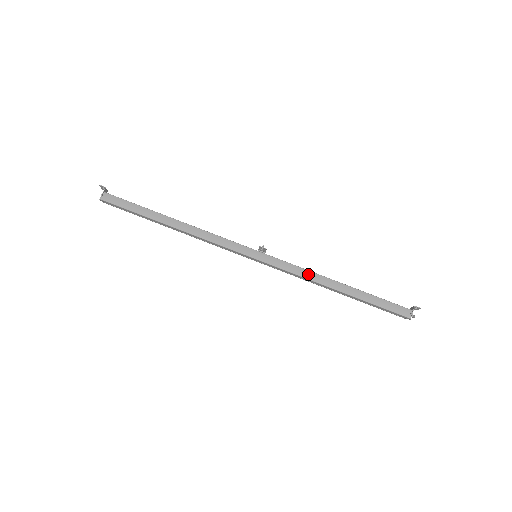
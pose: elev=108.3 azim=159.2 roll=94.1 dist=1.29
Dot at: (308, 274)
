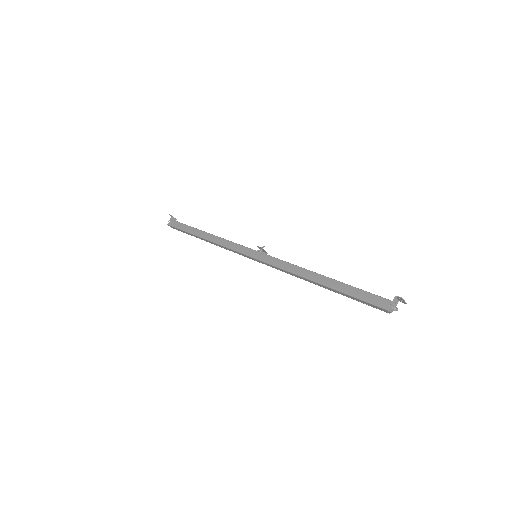
Dot at: (292, 268)
